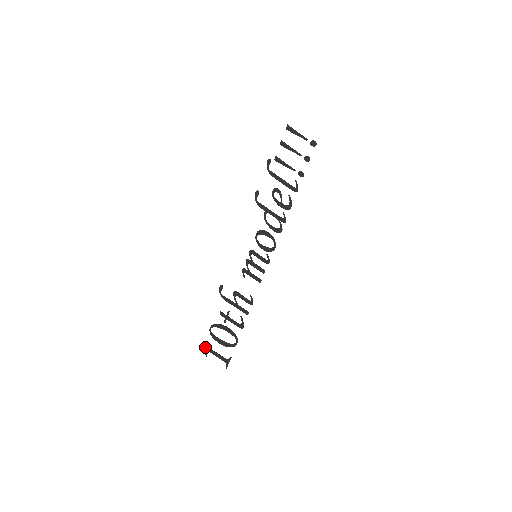
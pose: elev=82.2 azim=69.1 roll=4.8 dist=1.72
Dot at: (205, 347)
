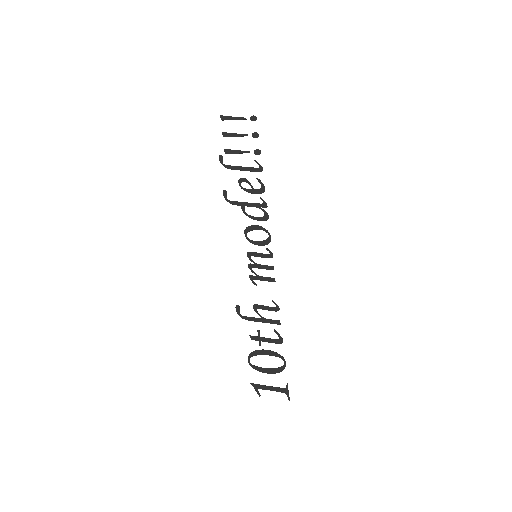
Dot at: (253, 386)
